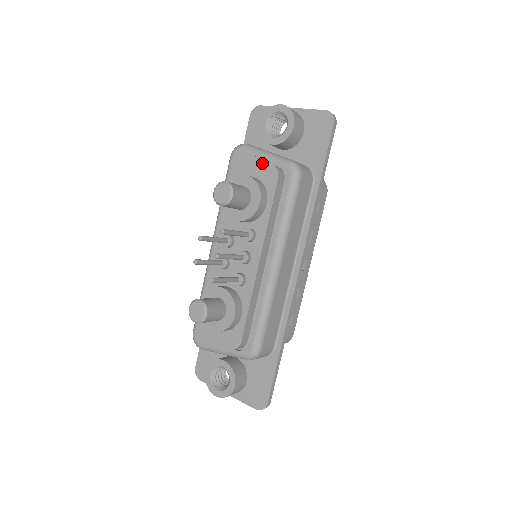
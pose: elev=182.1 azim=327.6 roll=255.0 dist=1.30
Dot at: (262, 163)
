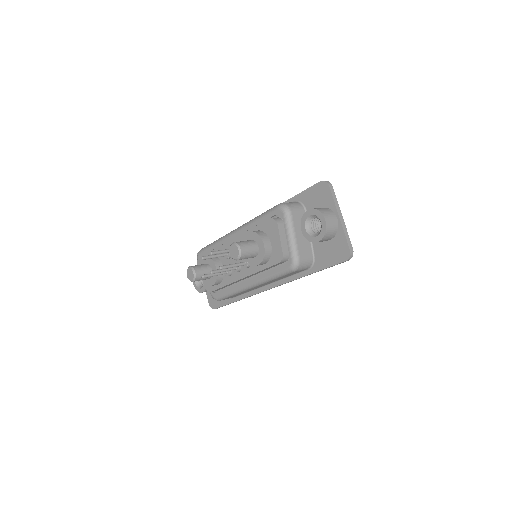
Dot at: (280, 244)
